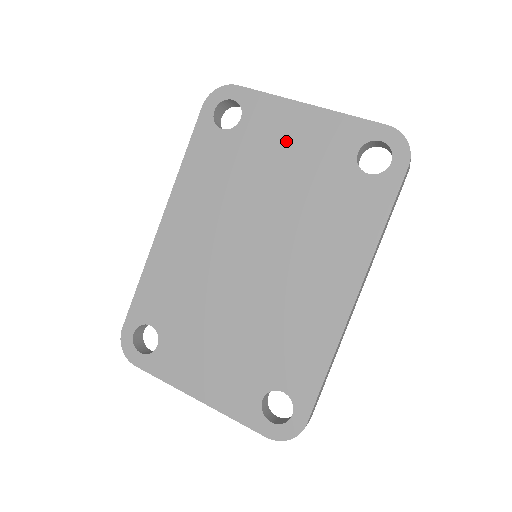
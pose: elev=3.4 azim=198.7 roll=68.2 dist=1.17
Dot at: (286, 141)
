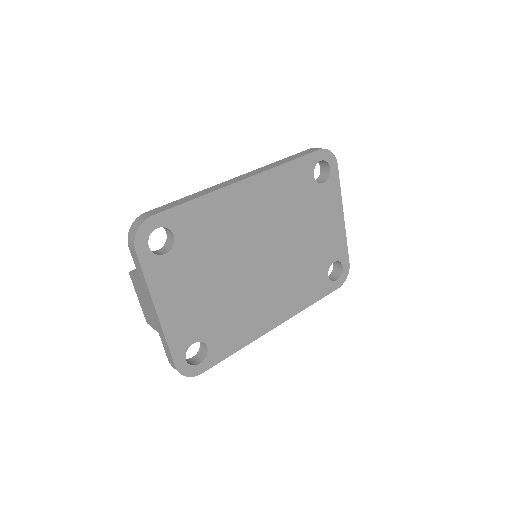
Dot at: (324, 221)
